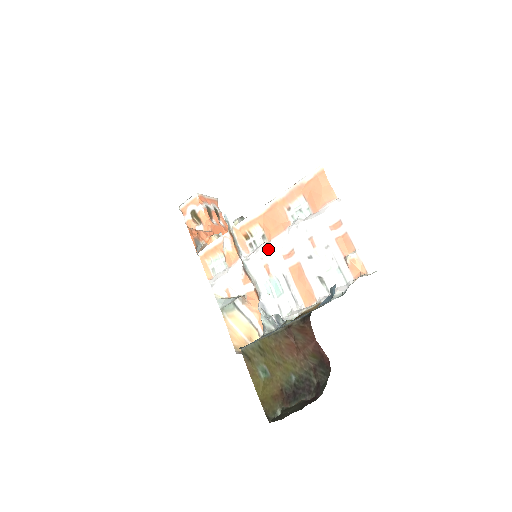
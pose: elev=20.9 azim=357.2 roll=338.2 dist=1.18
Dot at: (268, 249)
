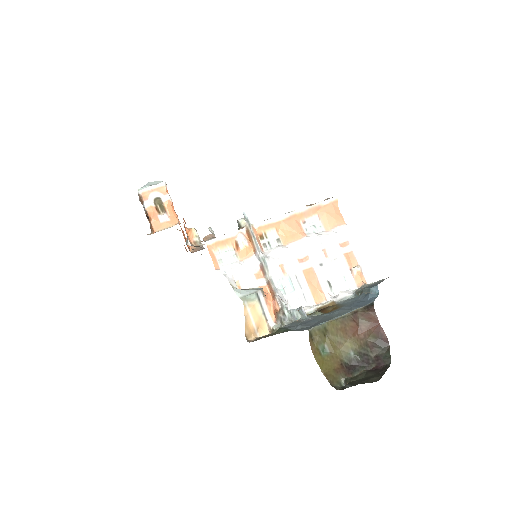
Dot at: (287, 251)
